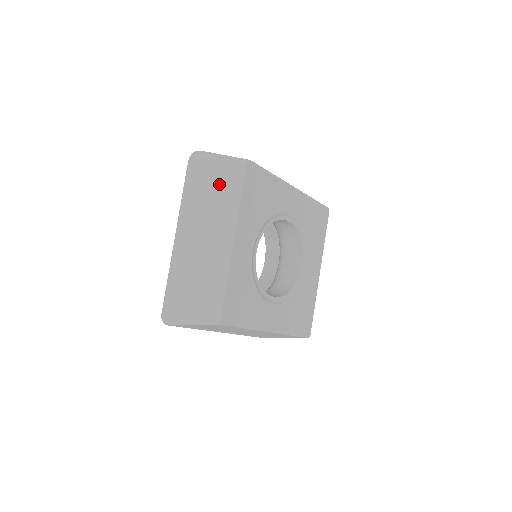
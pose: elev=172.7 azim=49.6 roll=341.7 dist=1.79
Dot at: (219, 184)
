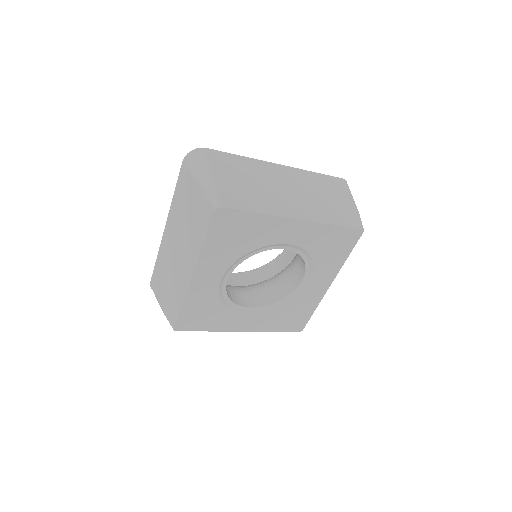
Dot at: (195, 211)
